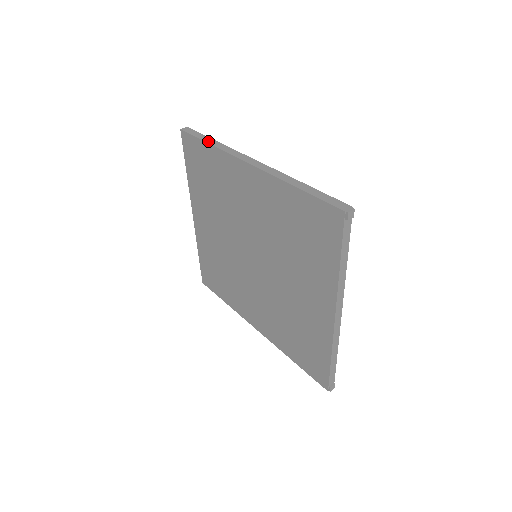
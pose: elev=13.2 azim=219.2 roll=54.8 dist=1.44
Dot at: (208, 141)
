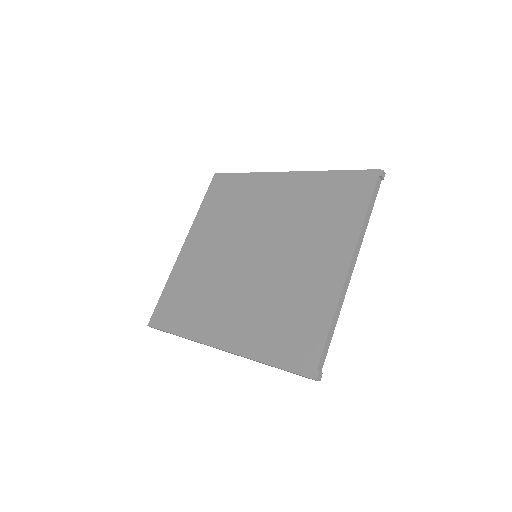
Dot at: (244, 174)
